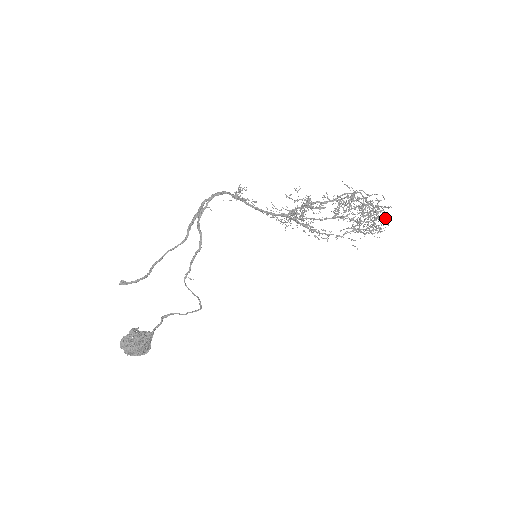
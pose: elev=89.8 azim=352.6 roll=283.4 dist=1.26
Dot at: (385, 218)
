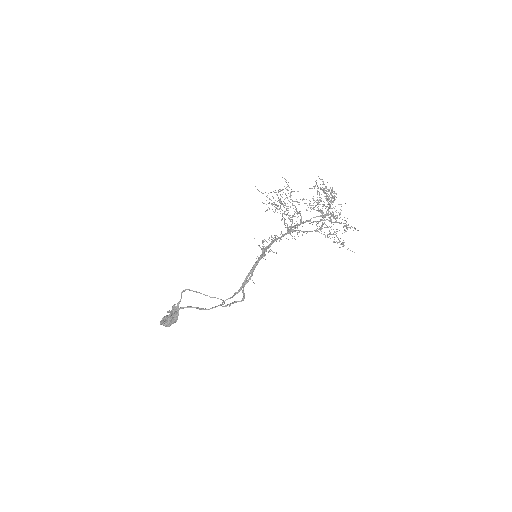
Dot at: occluded
